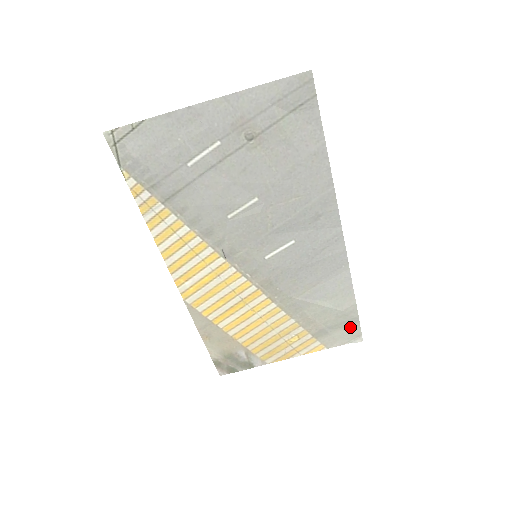
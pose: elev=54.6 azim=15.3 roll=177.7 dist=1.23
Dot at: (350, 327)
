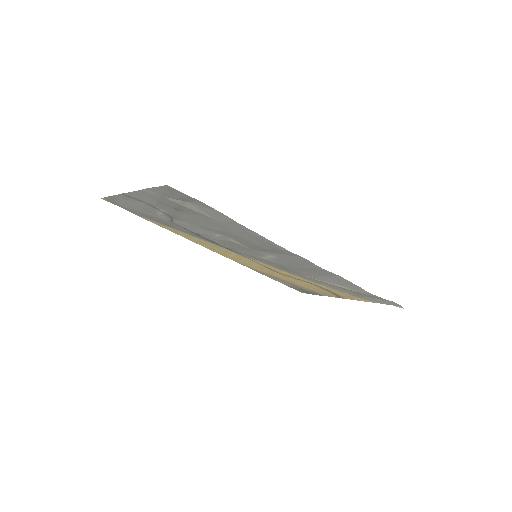
Dot at: (382, 299)
